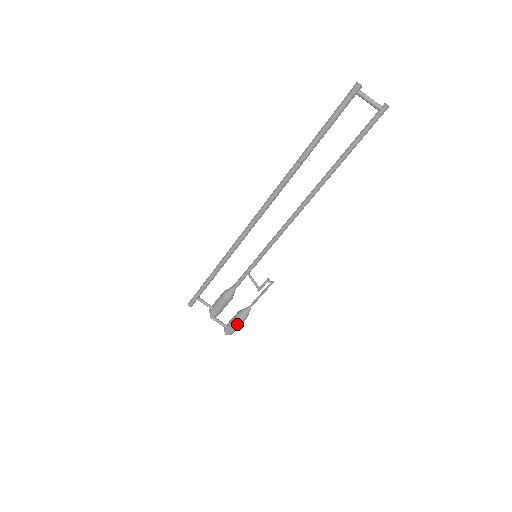
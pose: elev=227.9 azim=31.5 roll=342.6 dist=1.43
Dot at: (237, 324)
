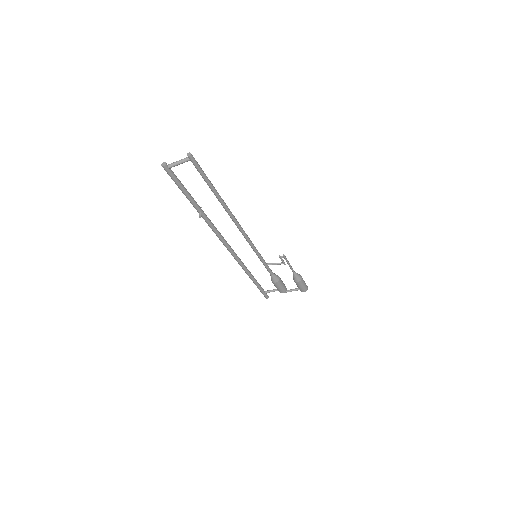
Dot at: (300, 285)
